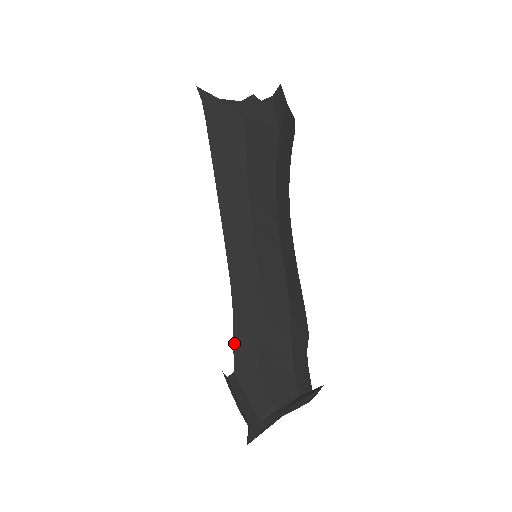
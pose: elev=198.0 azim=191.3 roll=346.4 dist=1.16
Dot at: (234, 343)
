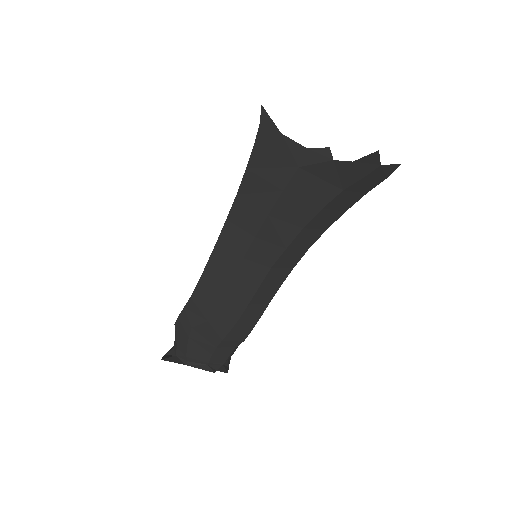
Dot at: (180, 314)
